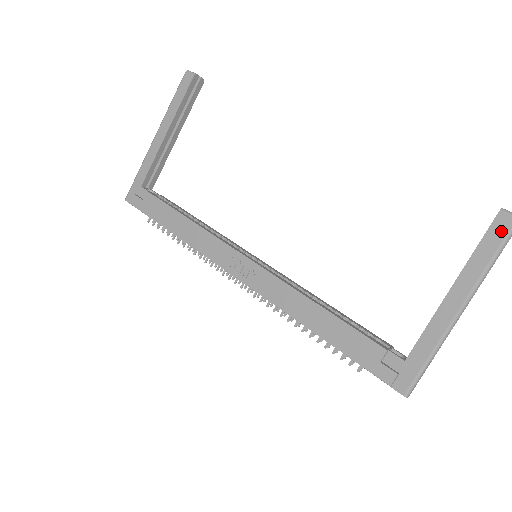
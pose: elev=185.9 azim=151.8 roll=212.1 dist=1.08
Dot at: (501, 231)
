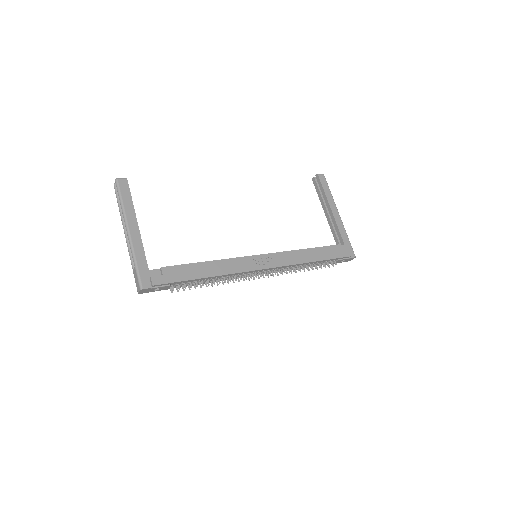
Dot at: (324, 181)
